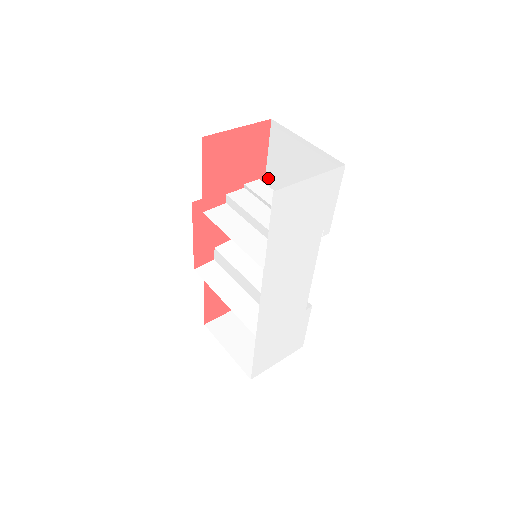
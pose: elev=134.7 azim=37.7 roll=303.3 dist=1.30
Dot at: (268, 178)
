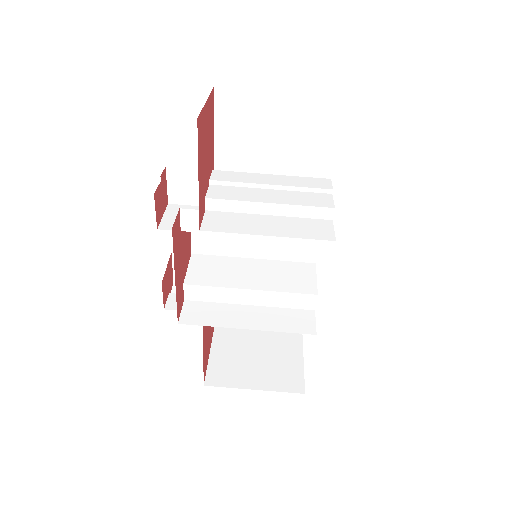
Dot at: (219, 165)
